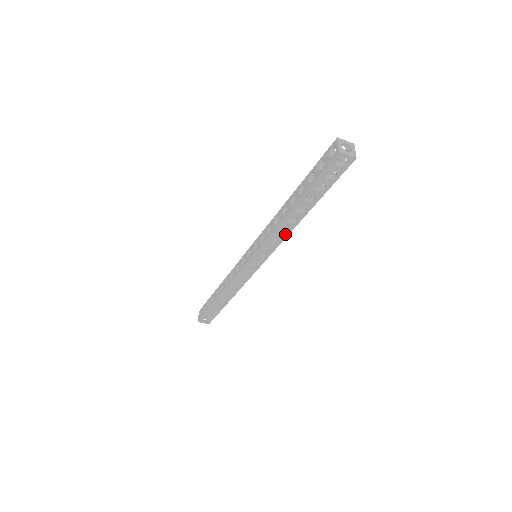
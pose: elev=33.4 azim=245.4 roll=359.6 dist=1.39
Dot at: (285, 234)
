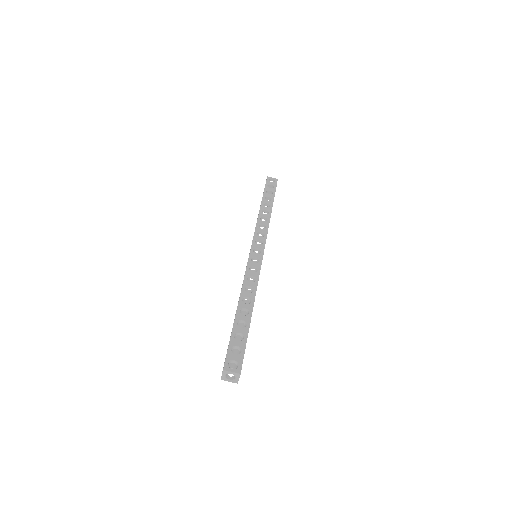
Dot at: (266, 223)
